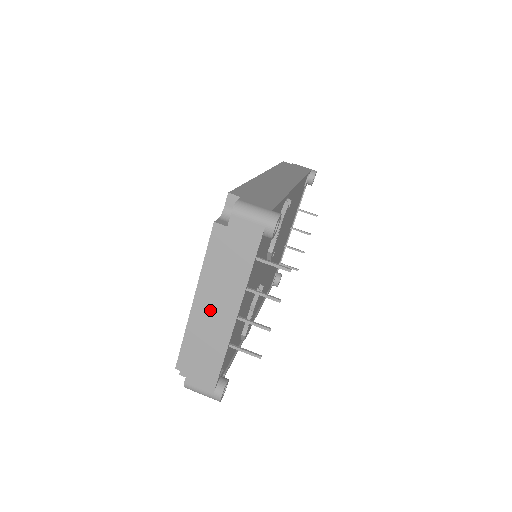
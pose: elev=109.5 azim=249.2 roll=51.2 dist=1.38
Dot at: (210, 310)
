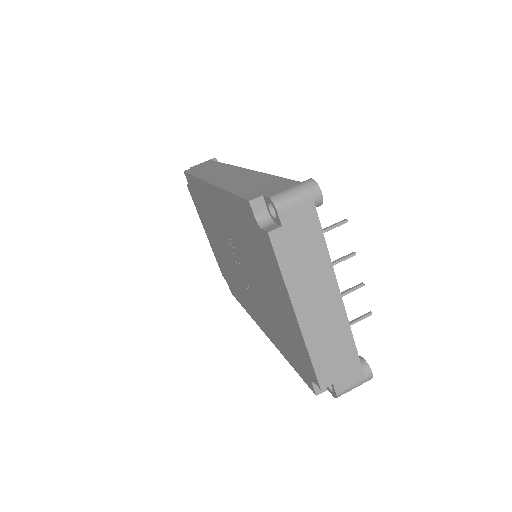
Dot at: (316, 312)
